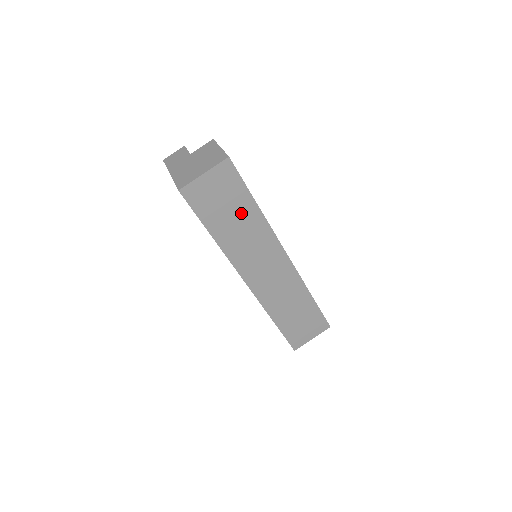
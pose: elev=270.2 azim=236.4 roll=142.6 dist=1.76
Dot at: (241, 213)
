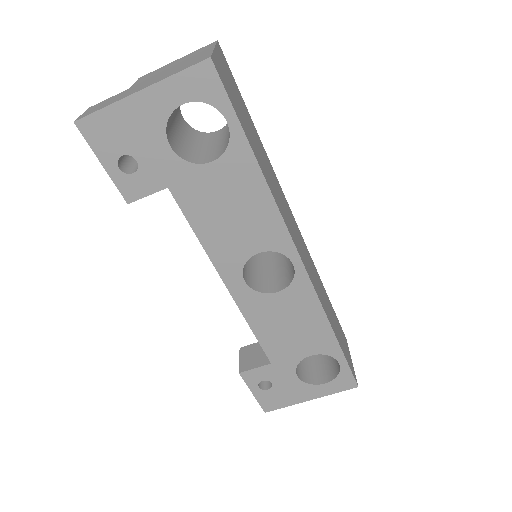
Dot at: (254, 135)
